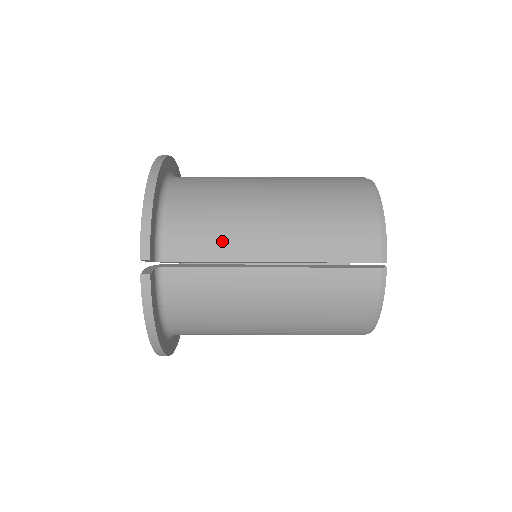
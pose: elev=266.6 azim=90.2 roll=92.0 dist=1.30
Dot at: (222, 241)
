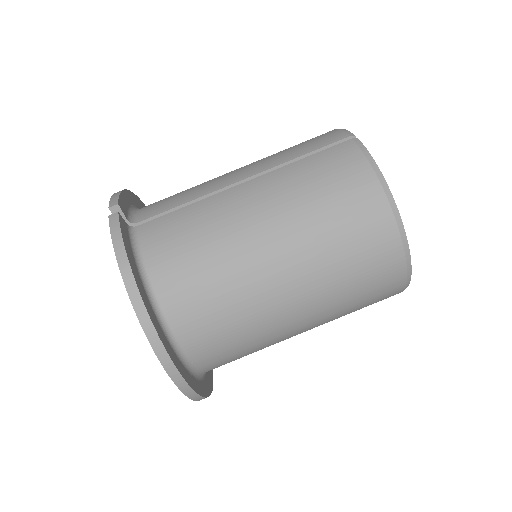
Dot at: (192, 191)
